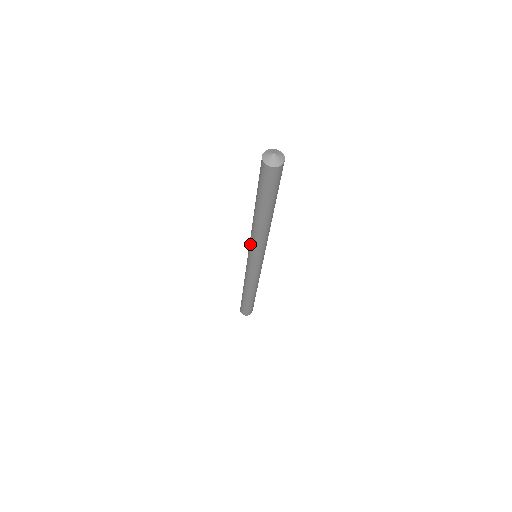
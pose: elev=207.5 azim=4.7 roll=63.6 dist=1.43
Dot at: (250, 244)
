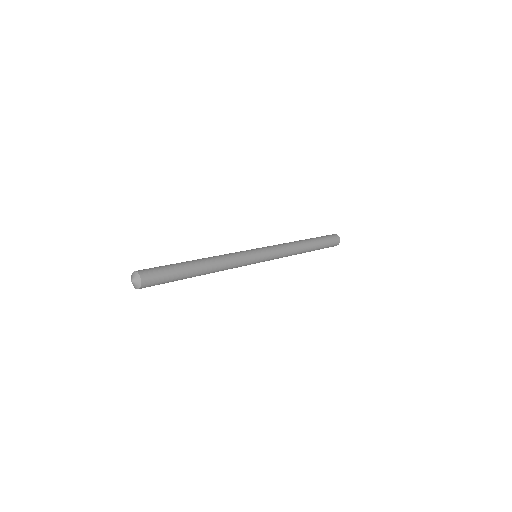
Dot at: occluded
